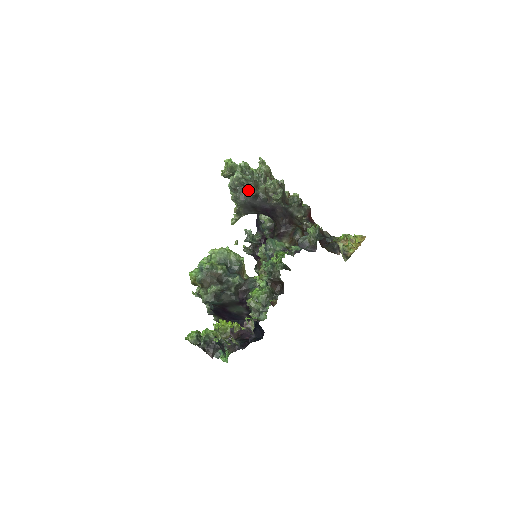
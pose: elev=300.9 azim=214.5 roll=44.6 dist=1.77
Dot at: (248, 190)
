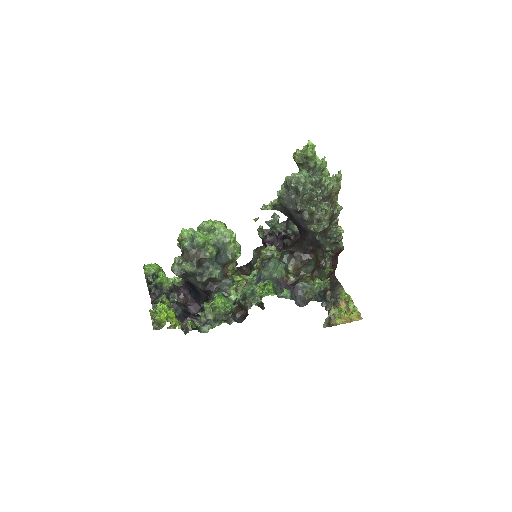
Dot at: (297, 201)
